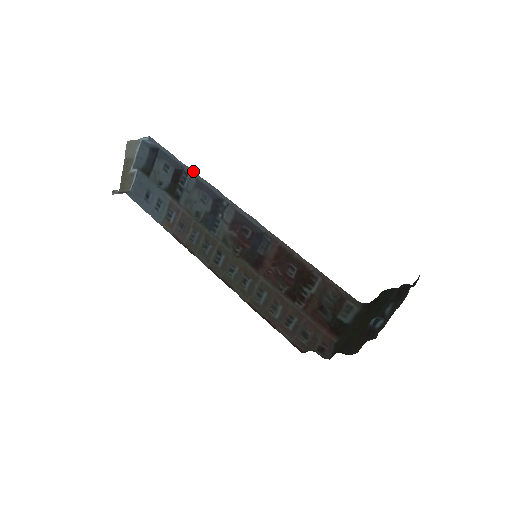
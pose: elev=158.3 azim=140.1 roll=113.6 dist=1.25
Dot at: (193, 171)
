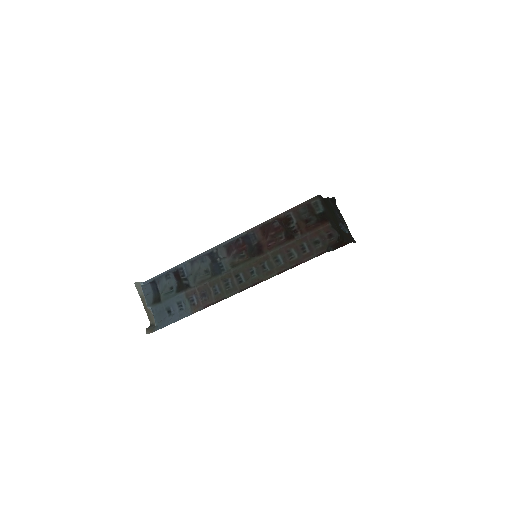
Dot at: (184, 262)
